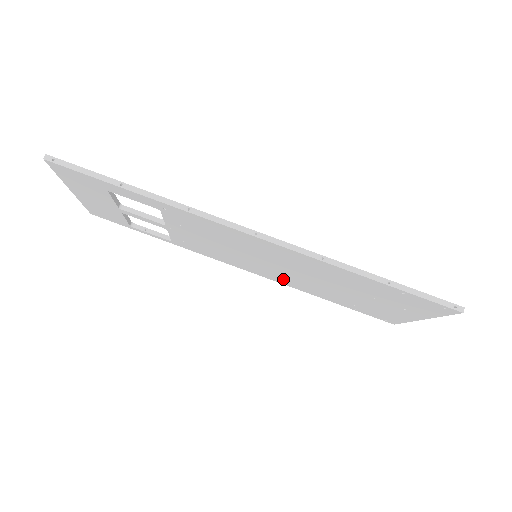
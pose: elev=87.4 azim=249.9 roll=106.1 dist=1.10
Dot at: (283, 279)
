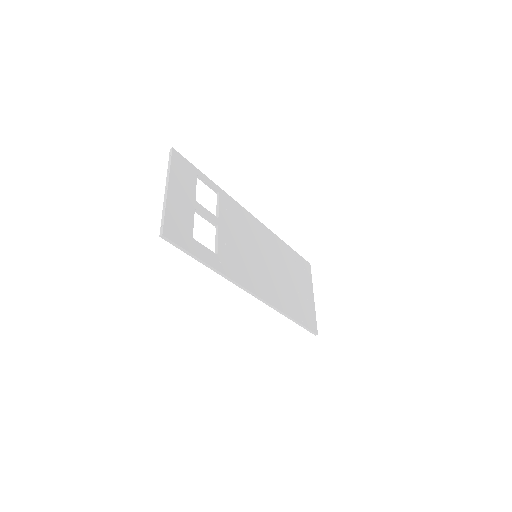
Dot at: occluded
